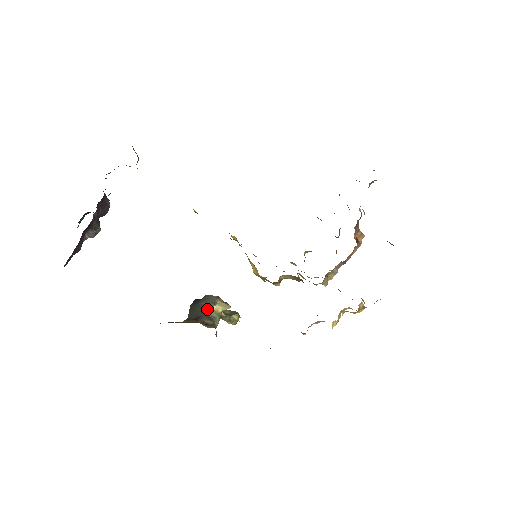
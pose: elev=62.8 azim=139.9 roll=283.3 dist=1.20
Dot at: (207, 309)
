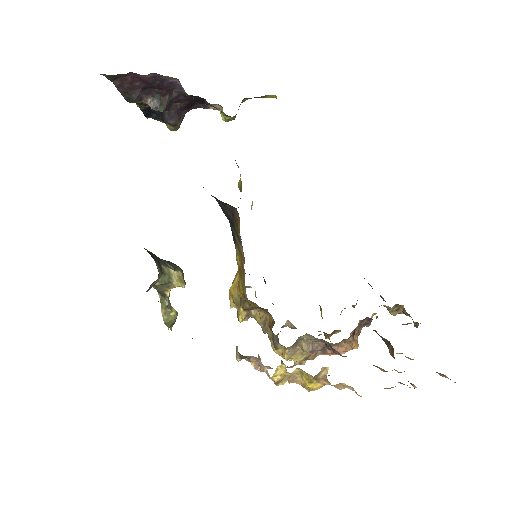
Dot at: (165, 264)
